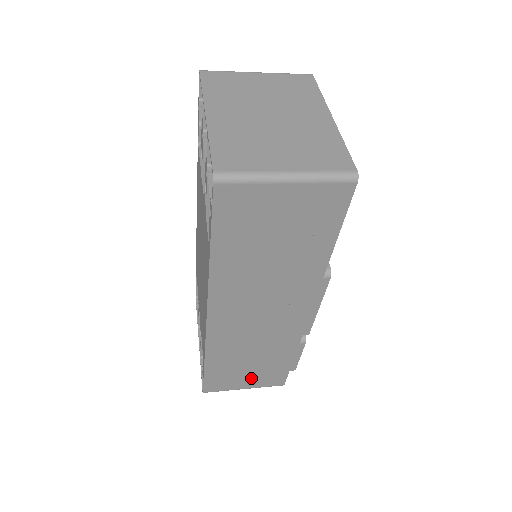
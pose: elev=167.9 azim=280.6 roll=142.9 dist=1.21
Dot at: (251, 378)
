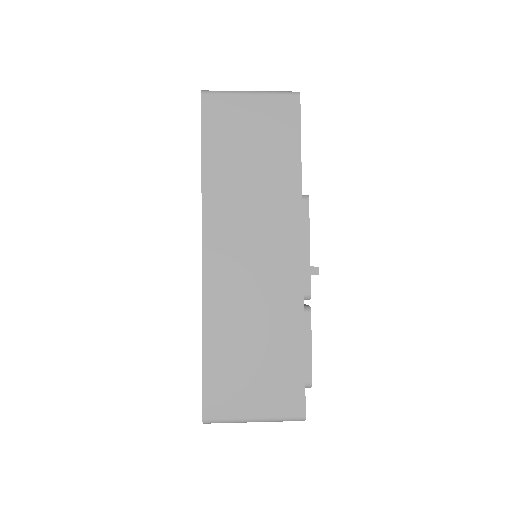
Dot at: (260, 389)
